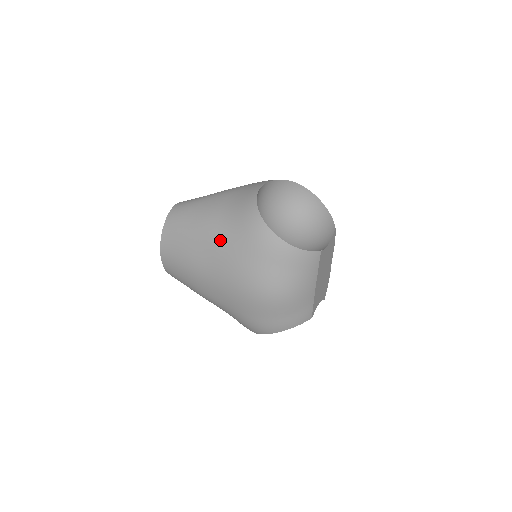
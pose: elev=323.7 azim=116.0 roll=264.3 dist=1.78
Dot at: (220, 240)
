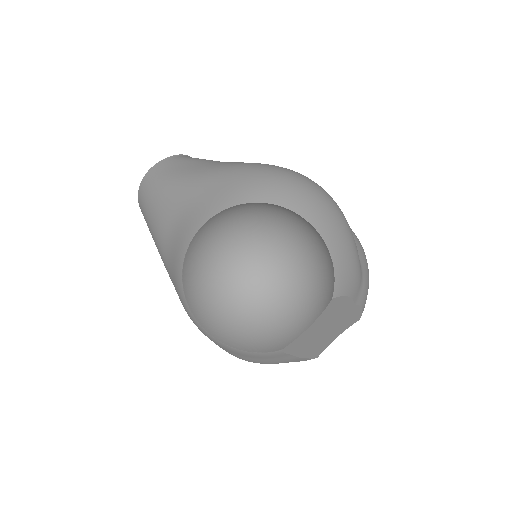
Dot at: (169, 276)
